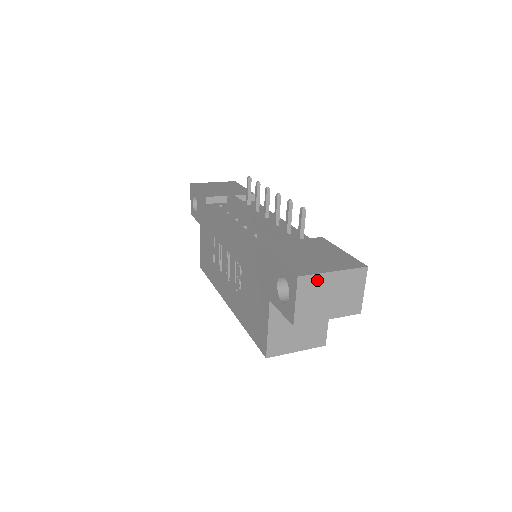
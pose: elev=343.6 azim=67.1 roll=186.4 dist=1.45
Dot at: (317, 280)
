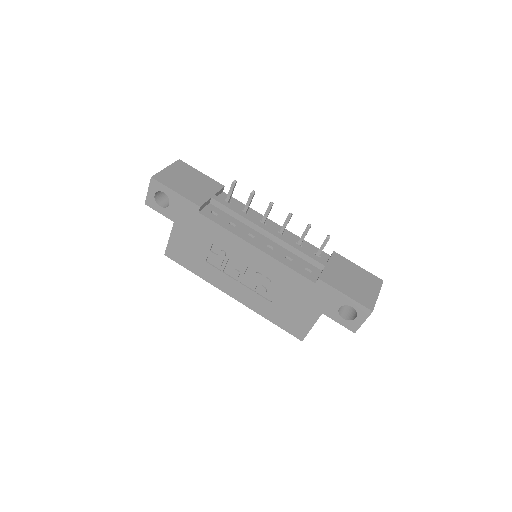
Dot at: occluded
